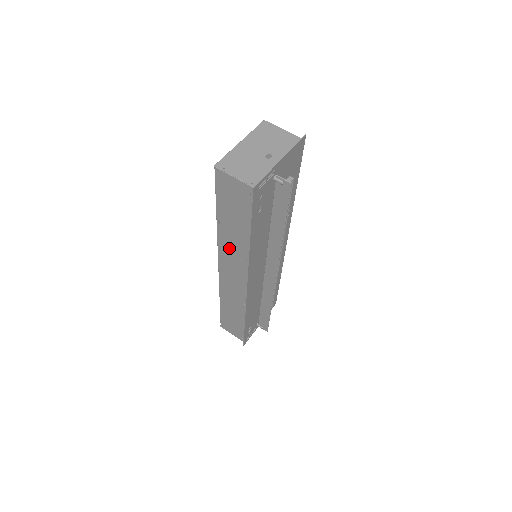
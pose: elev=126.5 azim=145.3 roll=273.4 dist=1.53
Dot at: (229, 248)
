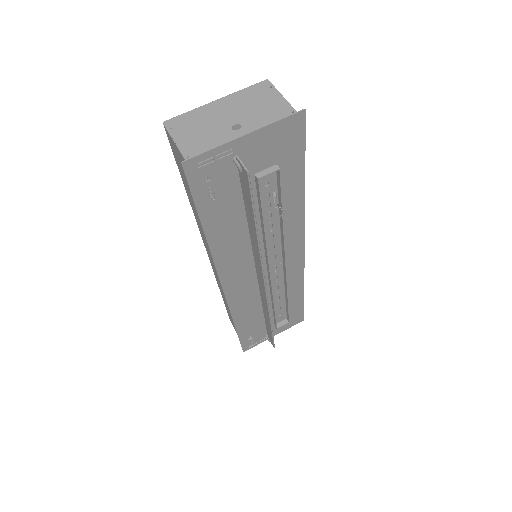
Dot at: (204, 235)
